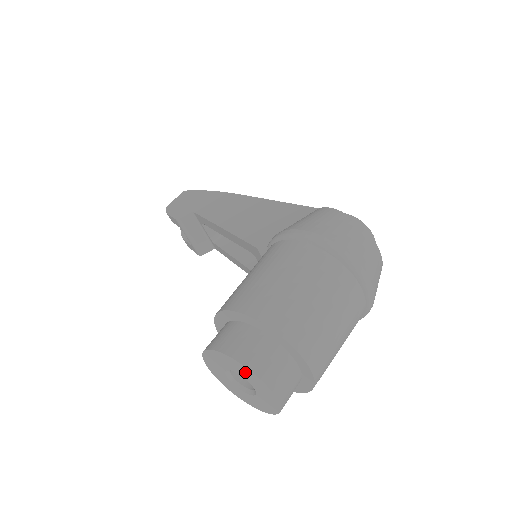
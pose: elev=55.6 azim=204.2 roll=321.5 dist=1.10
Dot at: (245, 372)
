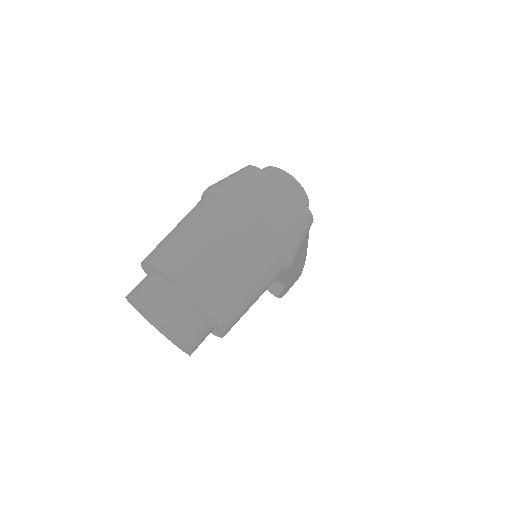
Dot at: (136, 306)
